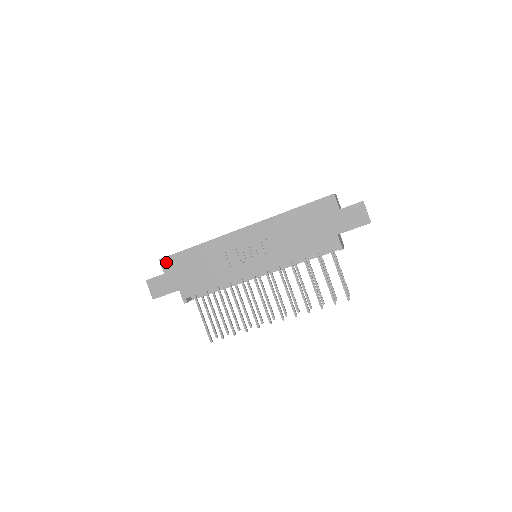
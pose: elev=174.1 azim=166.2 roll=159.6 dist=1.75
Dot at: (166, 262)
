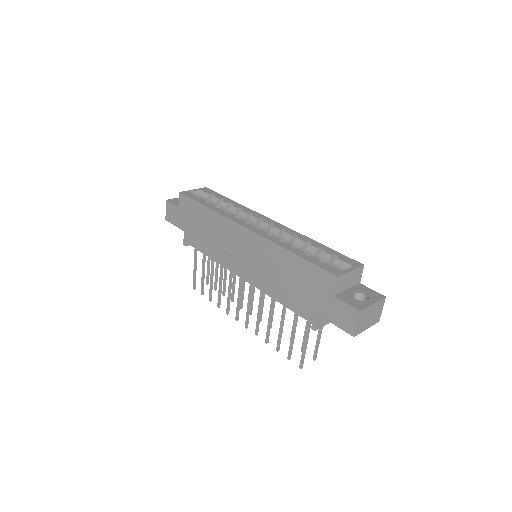
Dot at: (183, 199)
